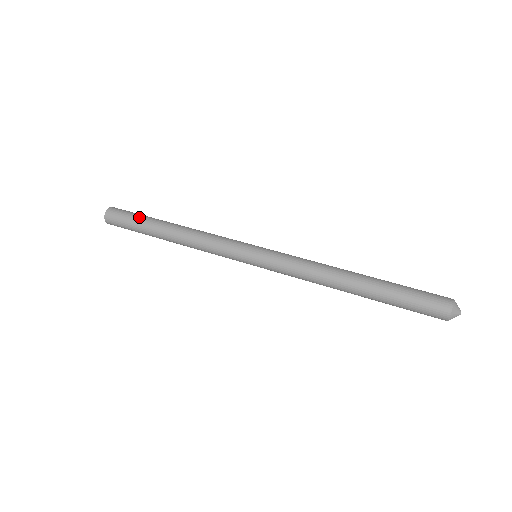
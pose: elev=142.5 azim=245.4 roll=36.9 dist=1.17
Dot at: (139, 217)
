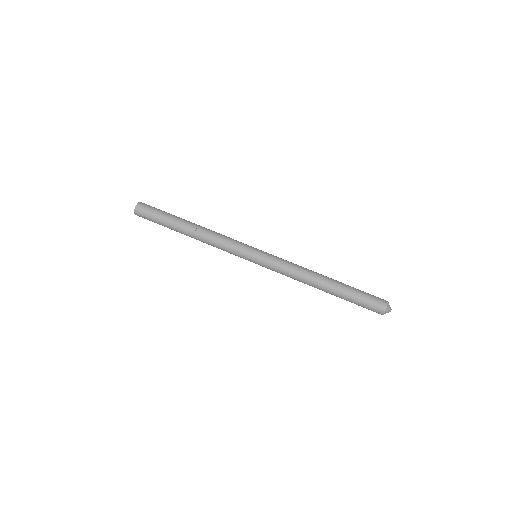
Dot at: (162, 221)
